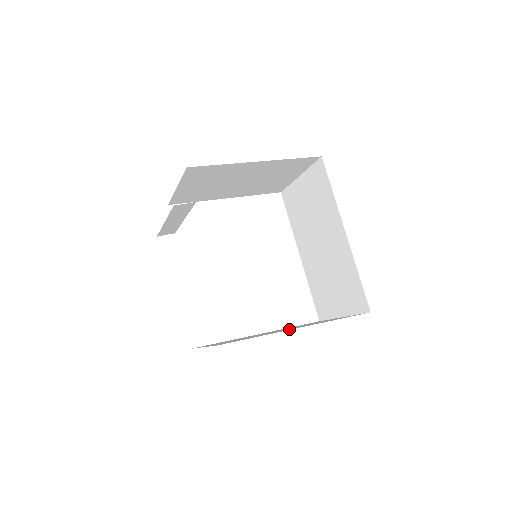
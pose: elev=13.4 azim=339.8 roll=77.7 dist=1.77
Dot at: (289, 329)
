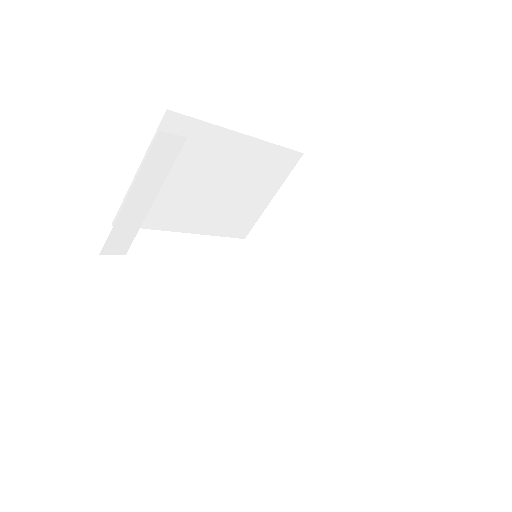
Dot at: occluded
